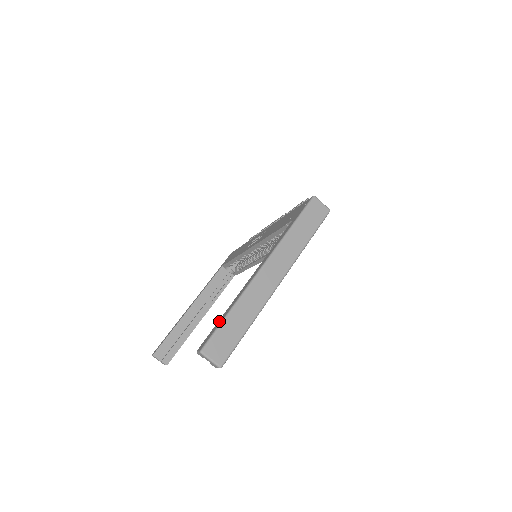
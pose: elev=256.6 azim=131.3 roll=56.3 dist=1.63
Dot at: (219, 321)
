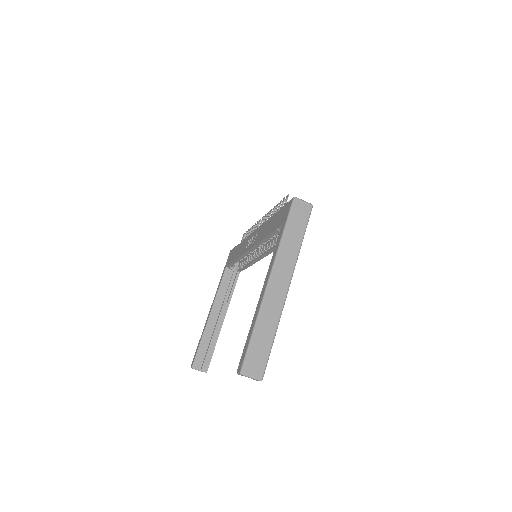
Dot at: (247, 340)
